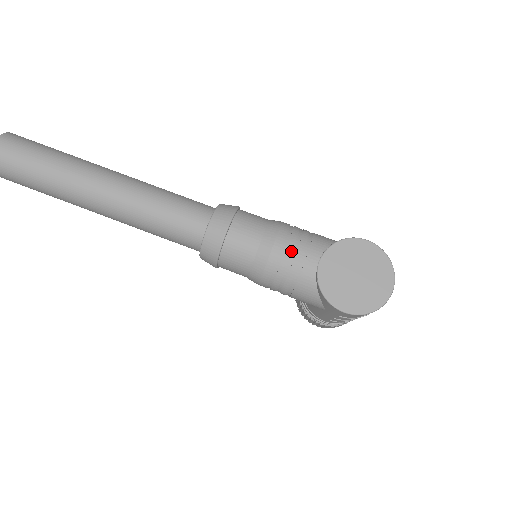
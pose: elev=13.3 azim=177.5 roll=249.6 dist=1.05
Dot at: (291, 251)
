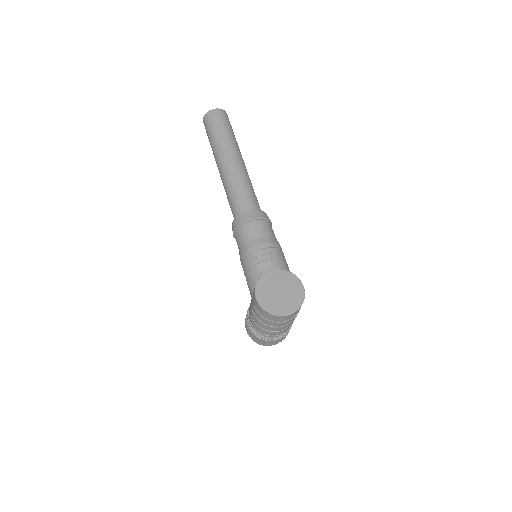
Dot at: (267, 253)
